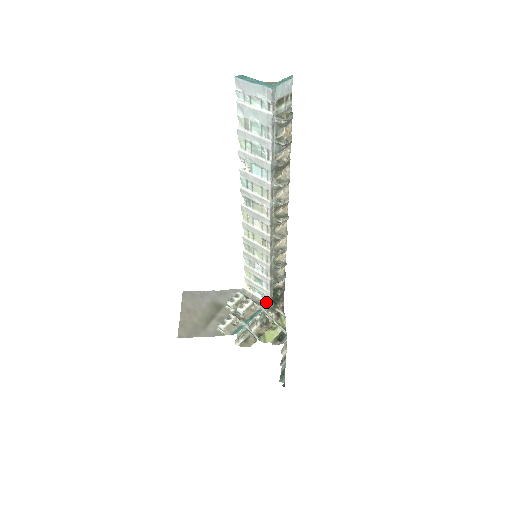
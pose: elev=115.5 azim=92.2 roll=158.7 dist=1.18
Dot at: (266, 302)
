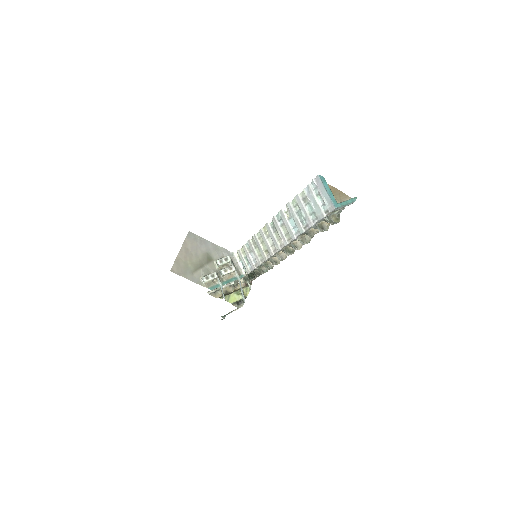
Dot at: (244, 274)
